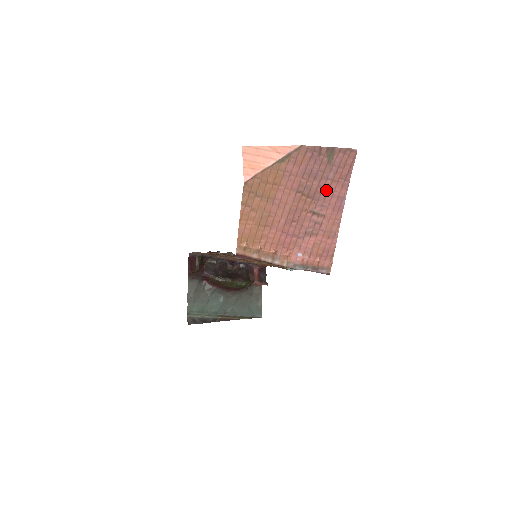
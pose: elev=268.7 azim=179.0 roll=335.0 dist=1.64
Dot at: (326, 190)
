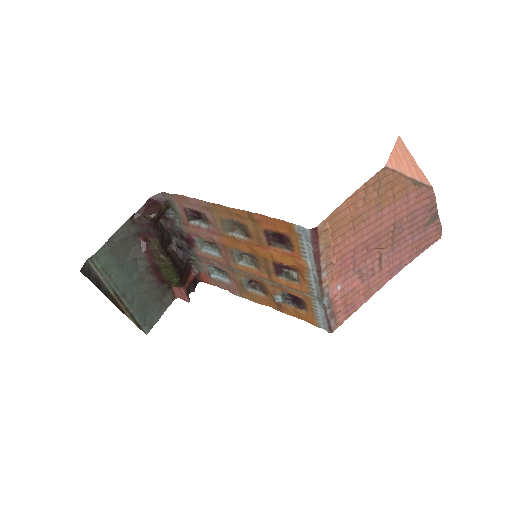
Dot at: (403, 247)
